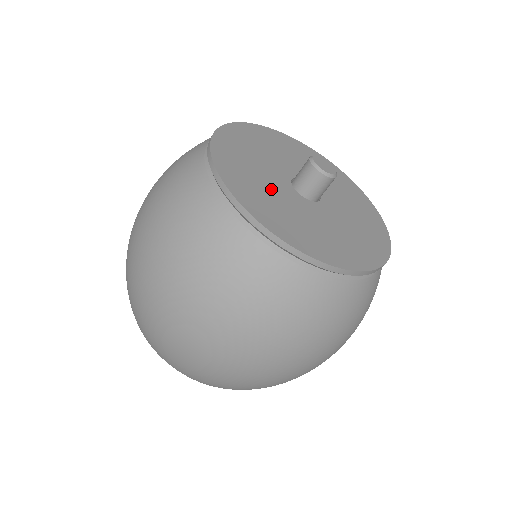
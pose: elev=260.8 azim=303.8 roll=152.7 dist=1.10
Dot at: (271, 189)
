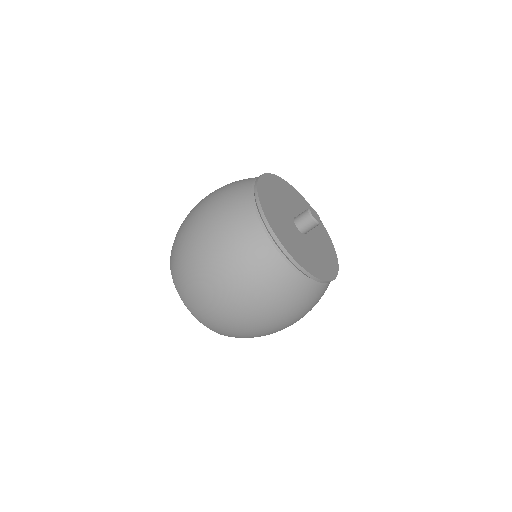
Dot at: (283, 219)
